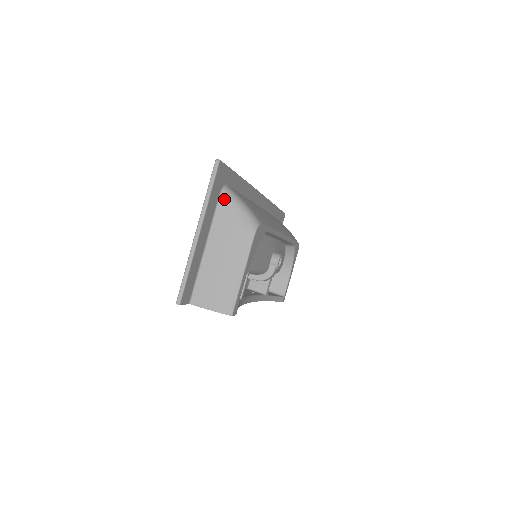
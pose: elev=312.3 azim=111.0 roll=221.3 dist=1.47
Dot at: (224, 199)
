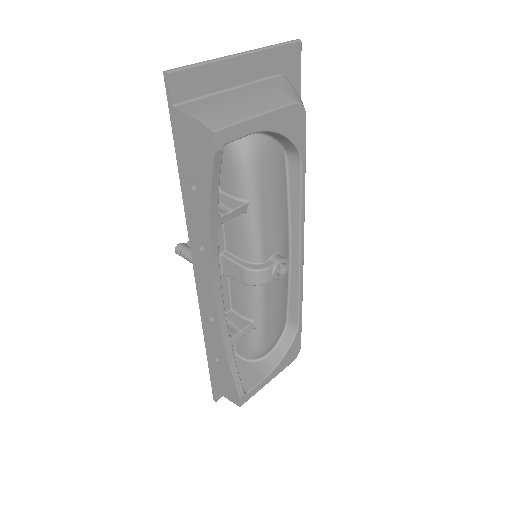
Dot at: (281, 78)
